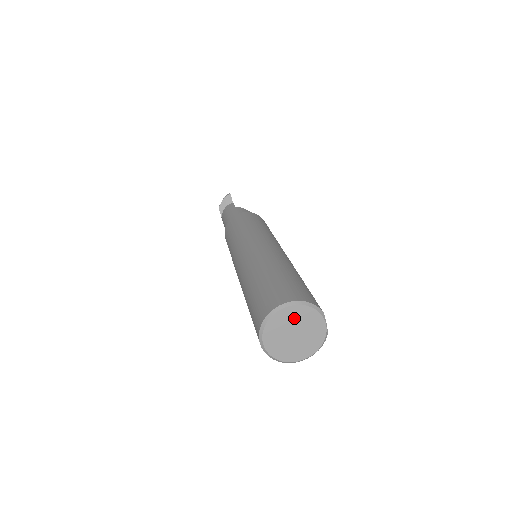
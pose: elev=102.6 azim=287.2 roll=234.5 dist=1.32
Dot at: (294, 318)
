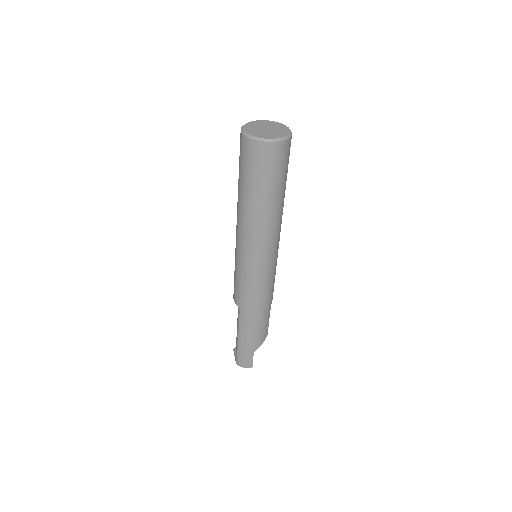
Dot at: (266, 124)
